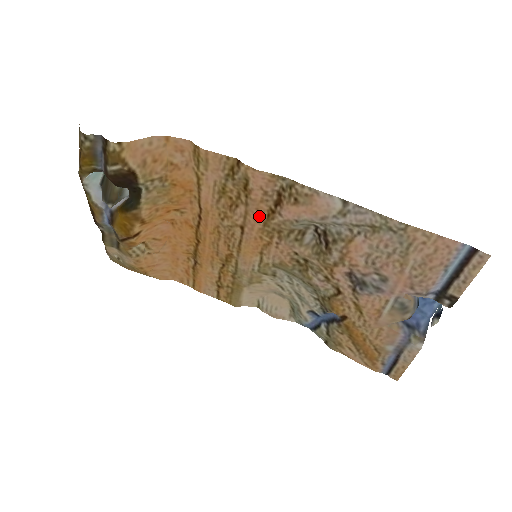
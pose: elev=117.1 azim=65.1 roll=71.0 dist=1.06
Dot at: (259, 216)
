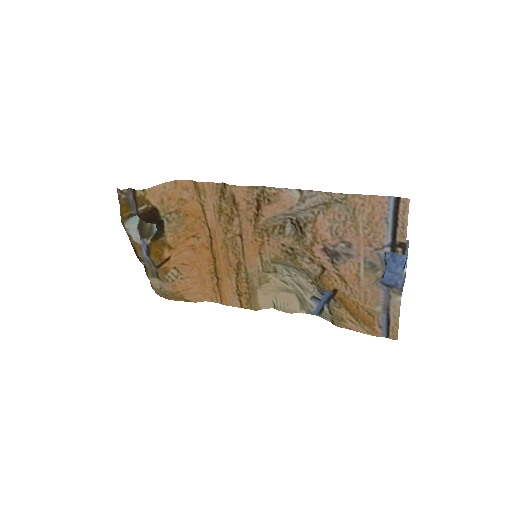
Dot at: (249, 222)
